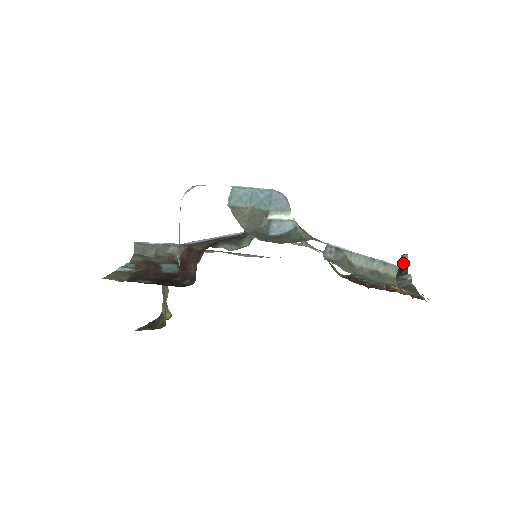
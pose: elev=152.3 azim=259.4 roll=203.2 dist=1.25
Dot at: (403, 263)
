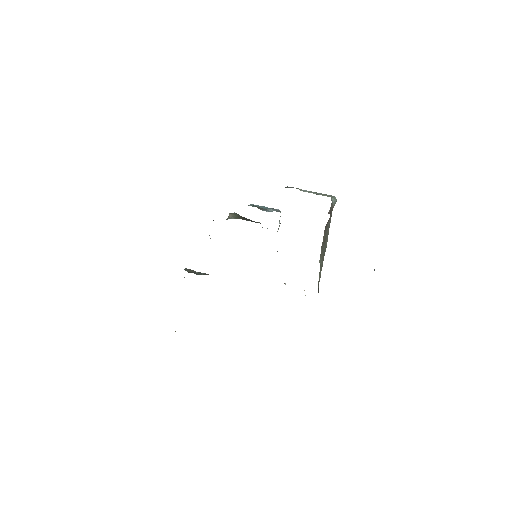
Dot at: occluded
